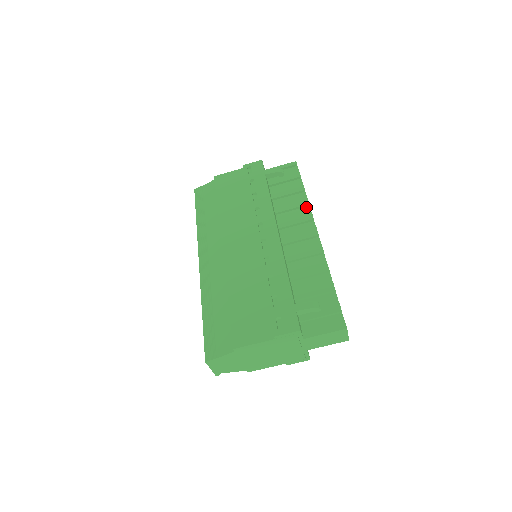
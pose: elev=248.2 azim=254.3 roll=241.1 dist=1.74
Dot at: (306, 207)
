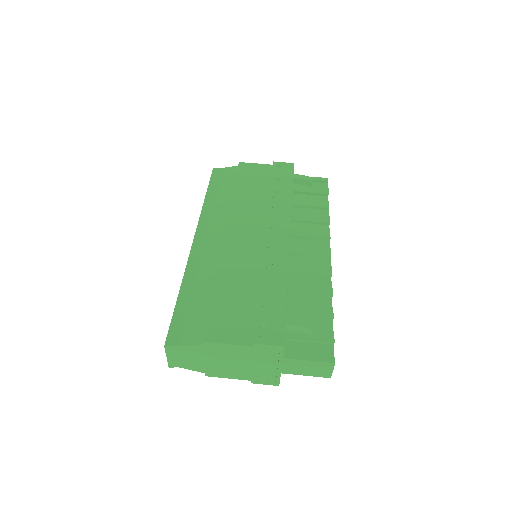
Dot at: (325, 225)
